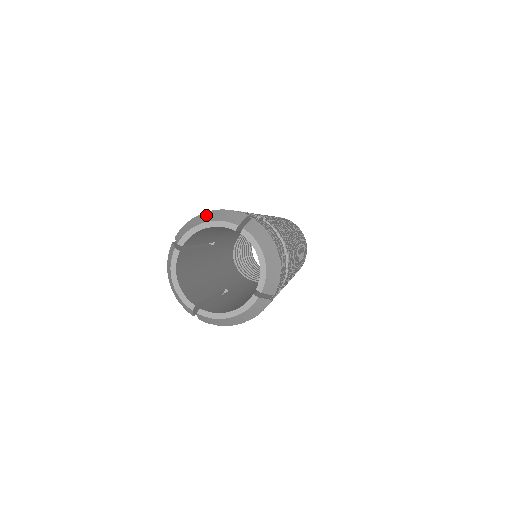
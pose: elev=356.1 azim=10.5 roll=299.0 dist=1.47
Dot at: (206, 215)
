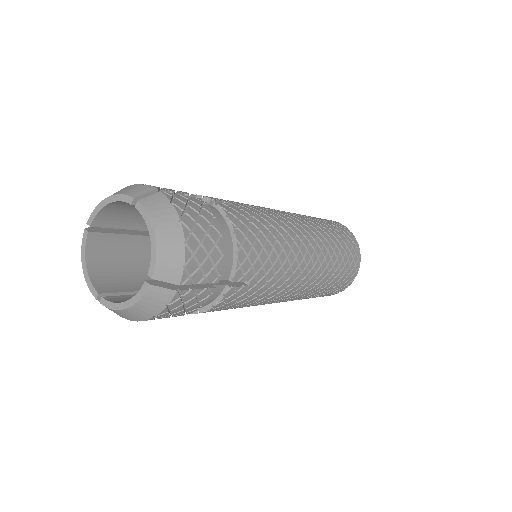
Dot at: occluded
